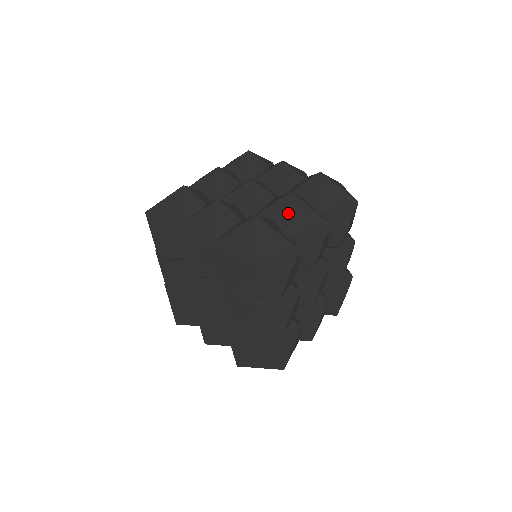
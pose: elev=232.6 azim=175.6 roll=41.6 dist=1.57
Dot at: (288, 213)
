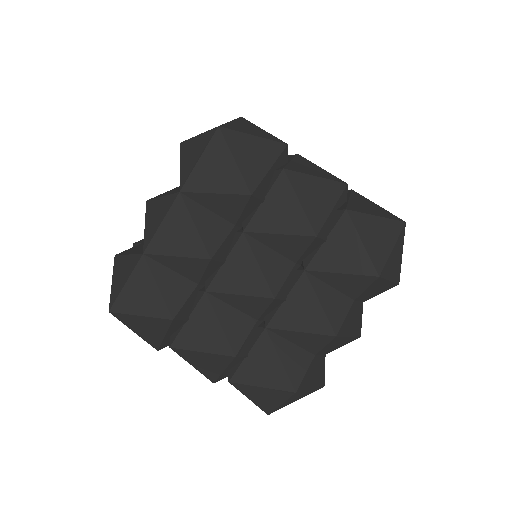
Dot at: occluded
